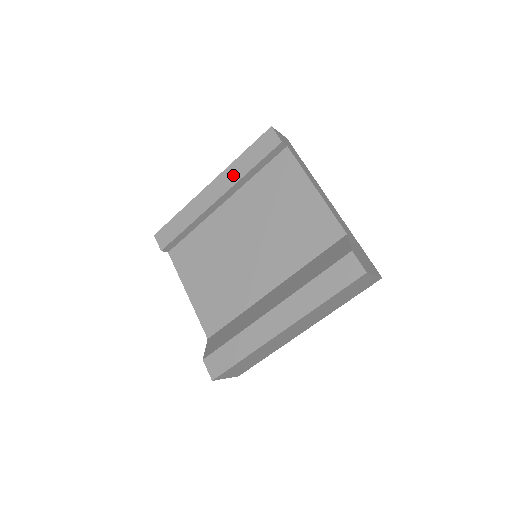
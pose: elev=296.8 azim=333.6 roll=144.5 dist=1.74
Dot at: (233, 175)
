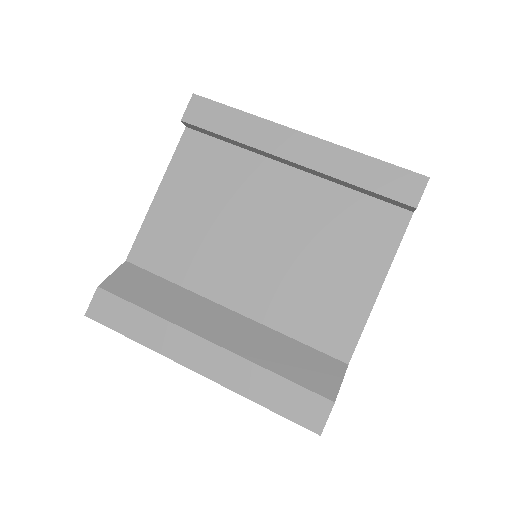
Dot at: (336, 163)
